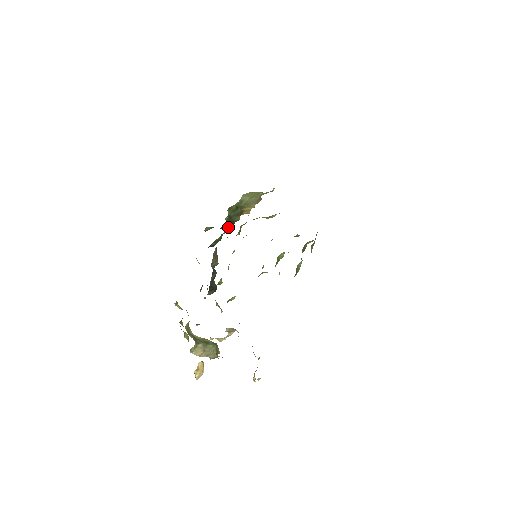
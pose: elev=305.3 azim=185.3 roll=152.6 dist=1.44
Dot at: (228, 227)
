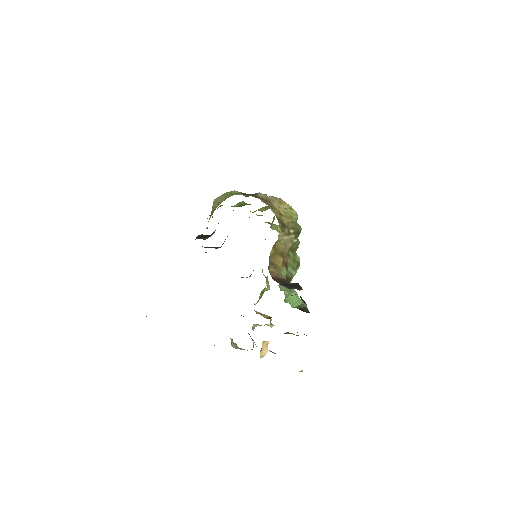
Dot at: occluded
